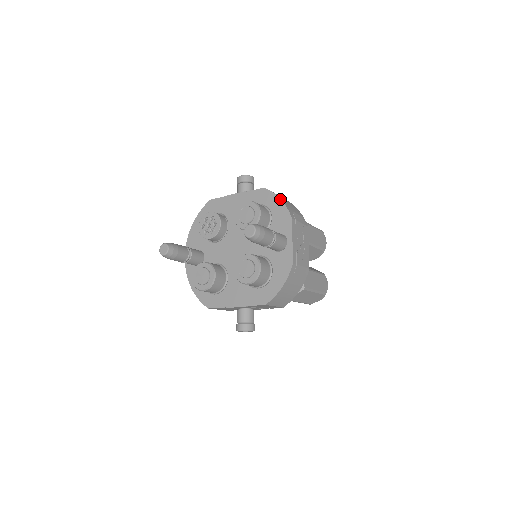
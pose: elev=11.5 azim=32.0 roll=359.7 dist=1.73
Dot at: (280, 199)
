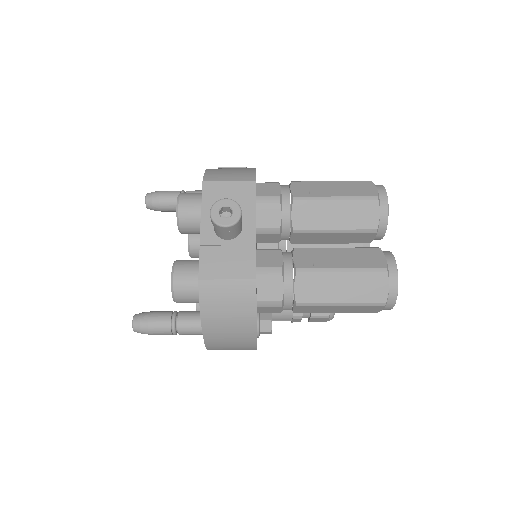
Dot at: occluded
